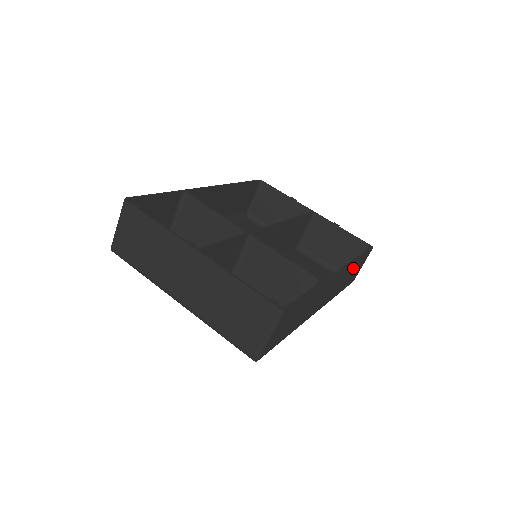
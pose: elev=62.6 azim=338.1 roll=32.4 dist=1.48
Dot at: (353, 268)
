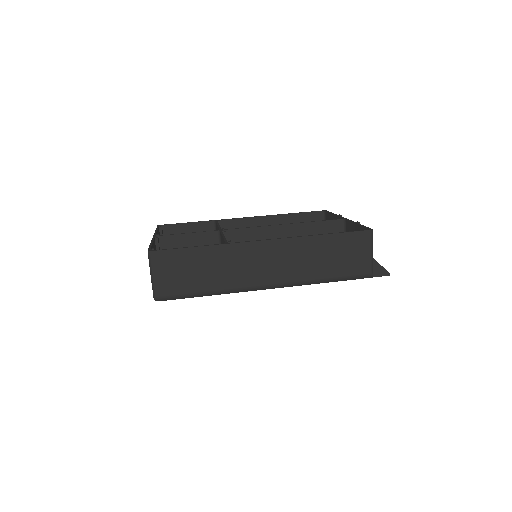
Dot at: (325, 248)
